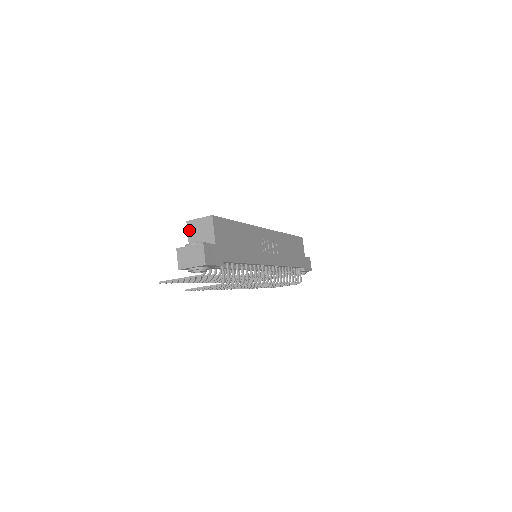
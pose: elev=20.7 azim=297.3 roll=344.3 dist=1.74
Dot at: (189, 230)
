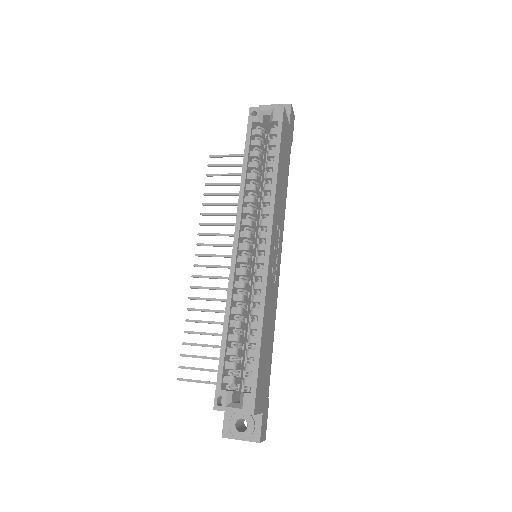
Dot at: occluded
